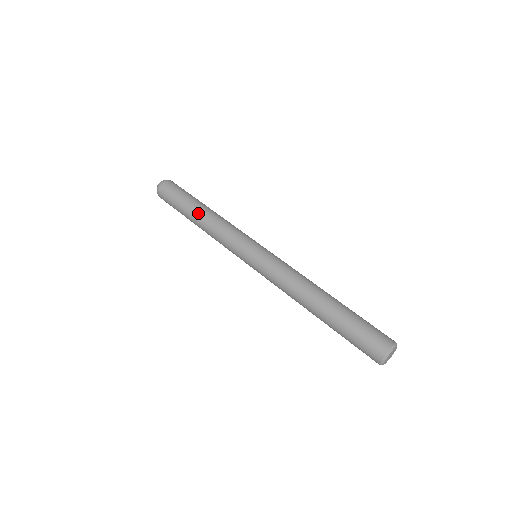
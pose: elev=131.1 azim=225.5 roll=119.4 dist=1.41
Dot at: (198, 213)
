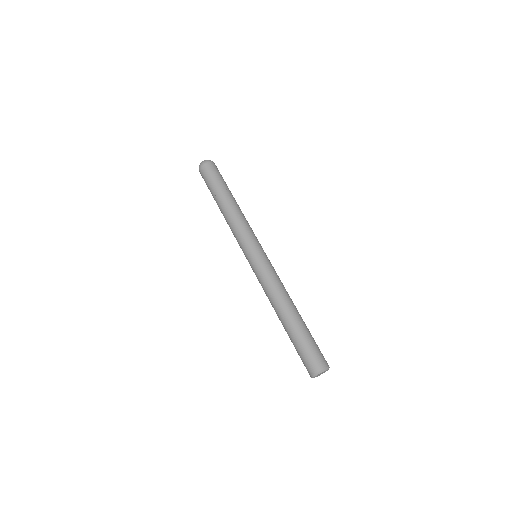
Dot at: (220, 206)
